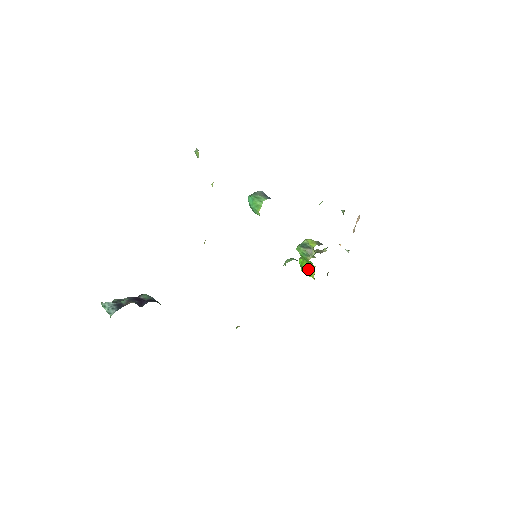
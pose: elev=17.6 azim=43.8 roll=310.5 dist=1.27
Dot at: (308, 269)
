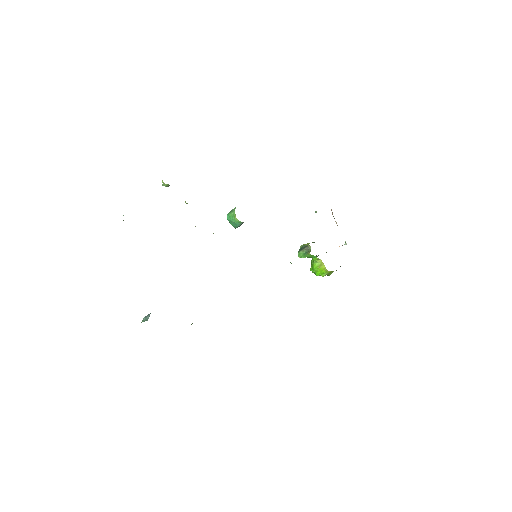
Dot at: (319, 267)
